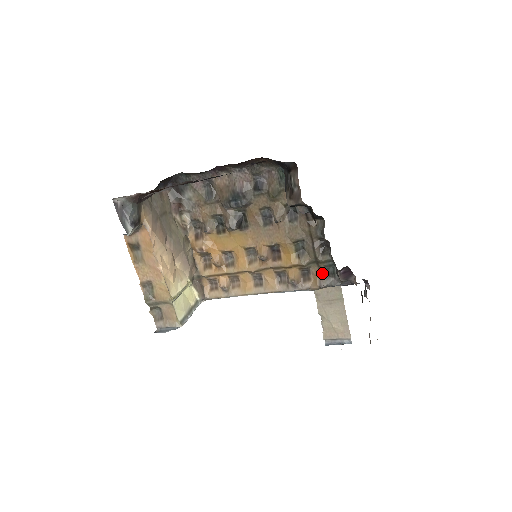
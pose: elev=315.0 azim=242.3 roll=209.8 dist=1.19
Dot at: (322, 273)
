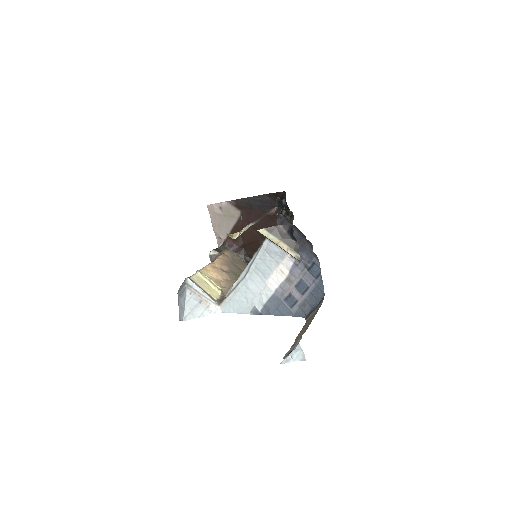
Dot at: occluded
